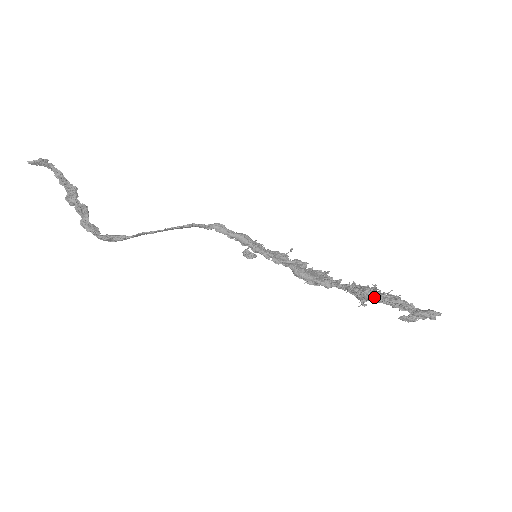
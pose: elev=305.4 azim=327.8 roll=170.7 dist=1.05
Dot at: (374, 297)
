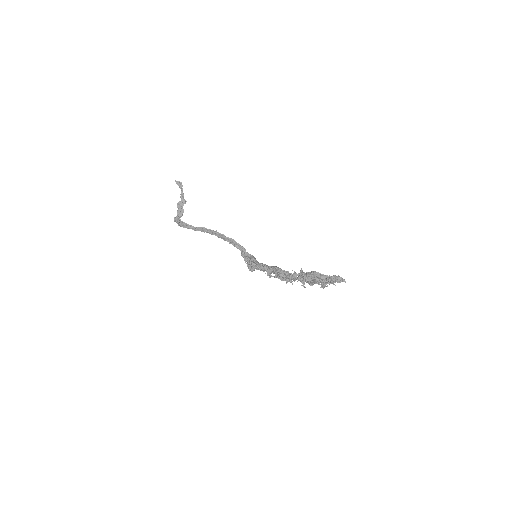
Dot at: (312, 271)
